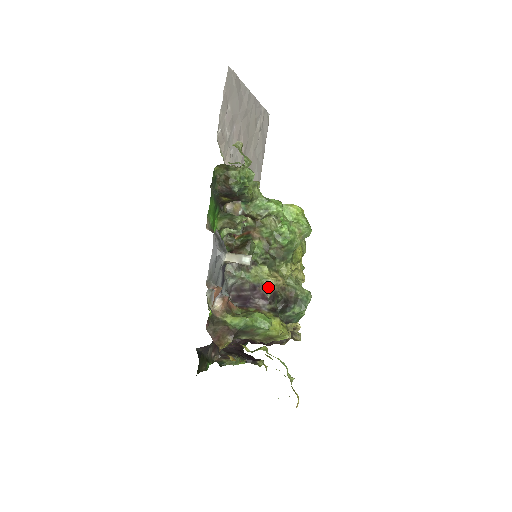
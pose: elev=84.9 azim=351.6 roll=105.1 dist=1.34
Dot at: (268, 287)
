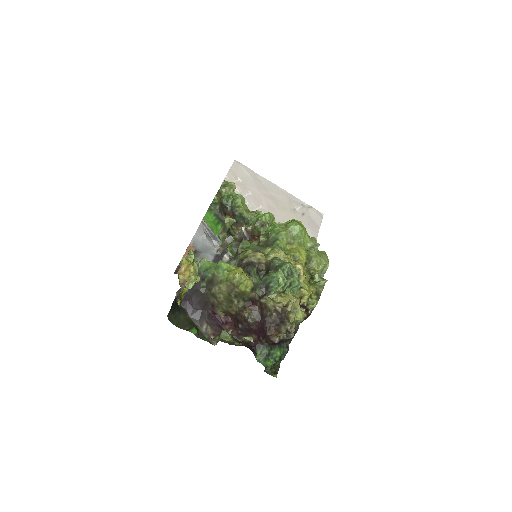
Dot at: (245, 258)
